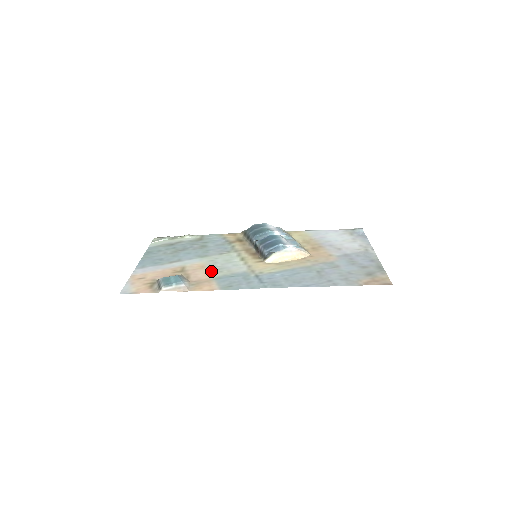
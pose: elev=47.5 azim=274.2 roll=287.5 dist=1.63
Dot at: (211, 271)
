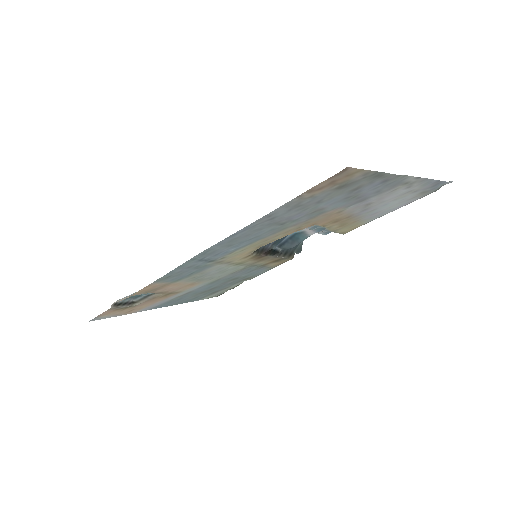
Dot at: (187, 281)
